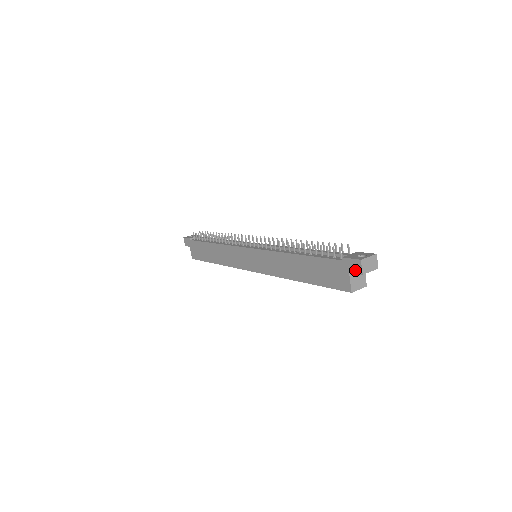
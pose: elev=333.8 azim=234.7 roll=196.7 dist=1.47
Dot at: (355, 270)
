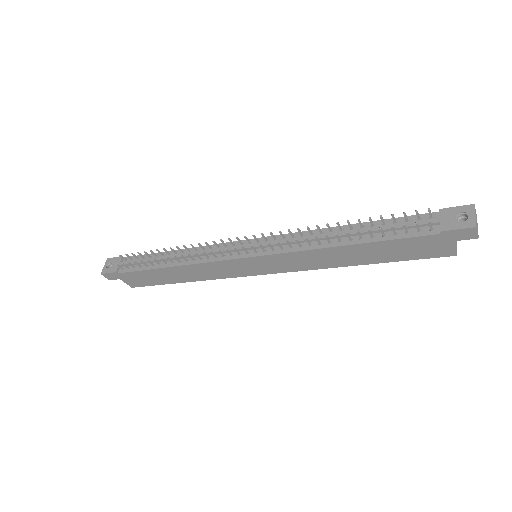
Dot at: (465, 237)
